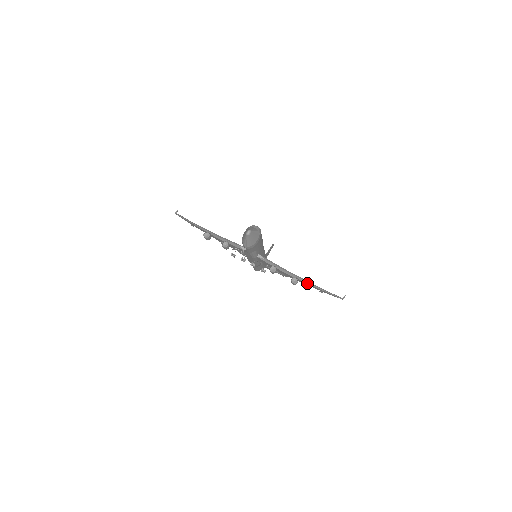
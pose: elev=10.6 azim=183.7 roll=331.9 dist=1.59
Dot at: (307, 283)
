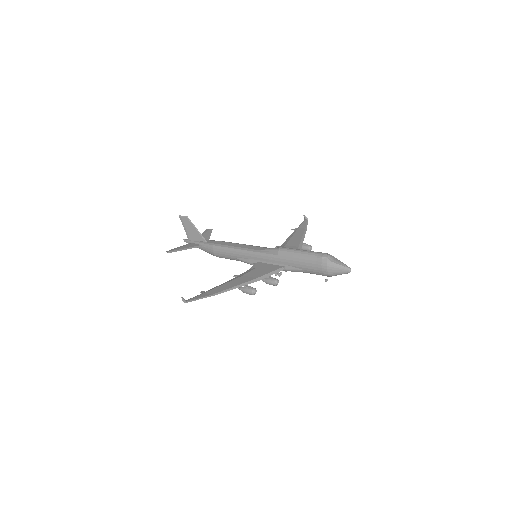
Dot at: (303, 238)
